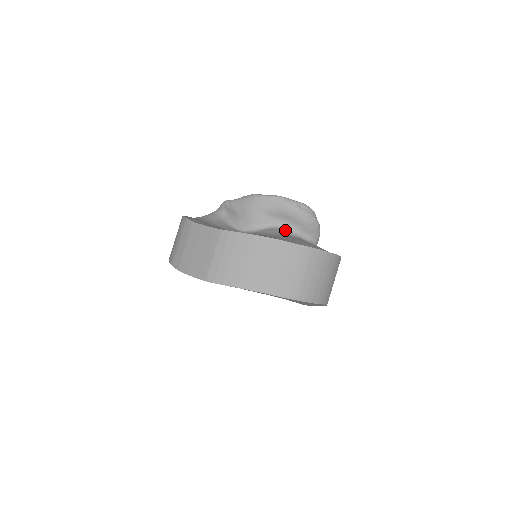
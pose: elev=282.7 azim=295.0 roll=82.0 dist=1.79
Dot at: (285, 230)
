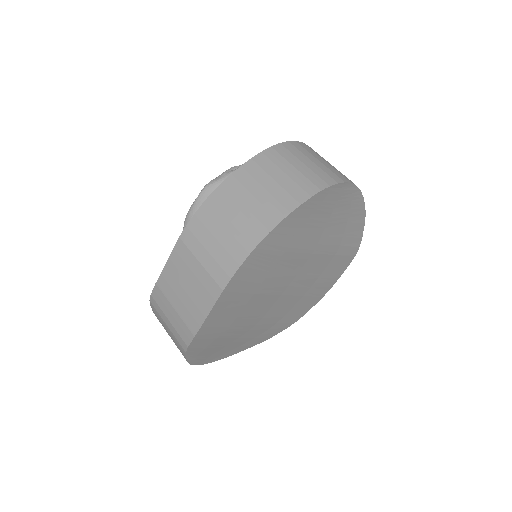
Dot at: occluded
